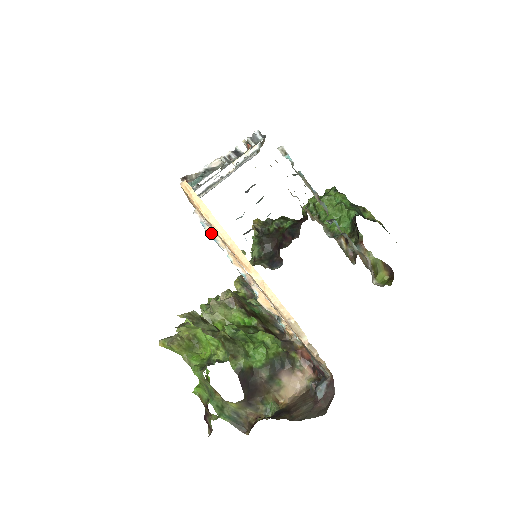
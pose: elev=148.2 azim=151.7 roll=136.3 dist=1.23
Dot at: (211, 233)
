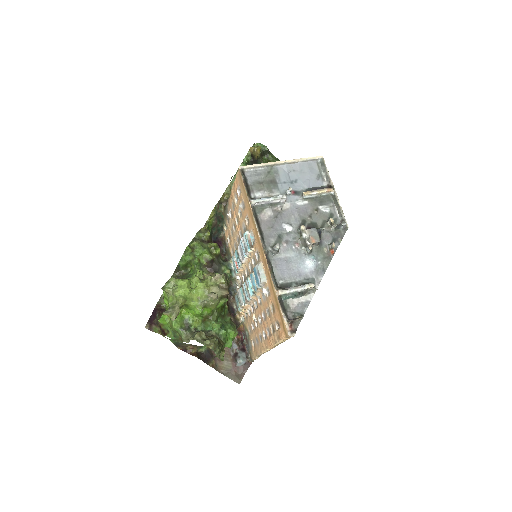
Dot at: (248, 253)
